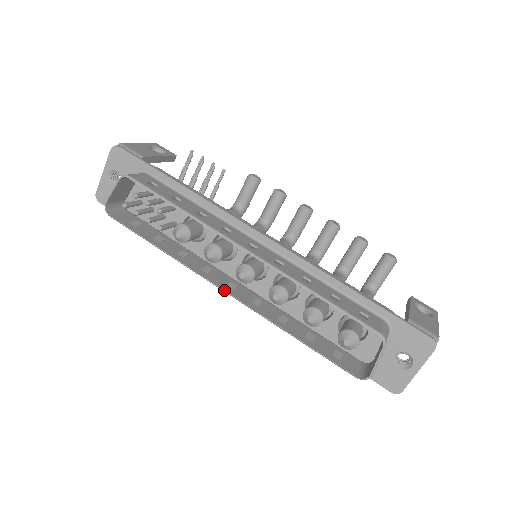
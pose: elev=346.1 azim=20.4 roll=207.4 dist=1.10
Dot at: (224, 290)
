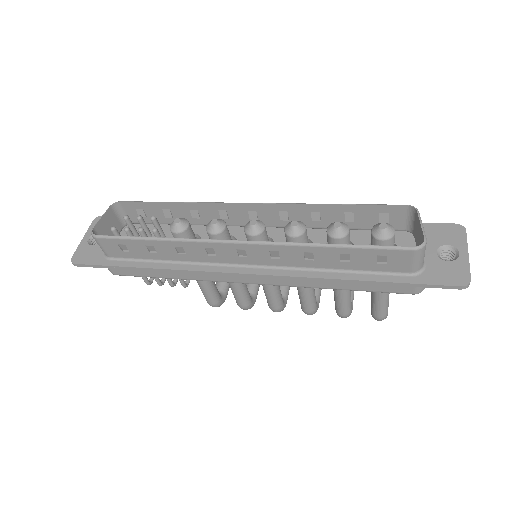
Dot at: (237, 240)
